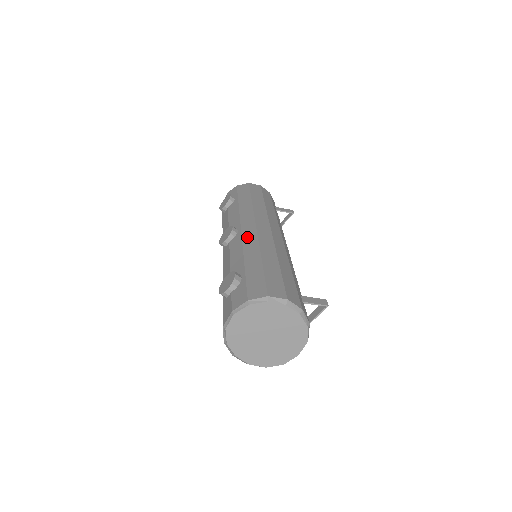
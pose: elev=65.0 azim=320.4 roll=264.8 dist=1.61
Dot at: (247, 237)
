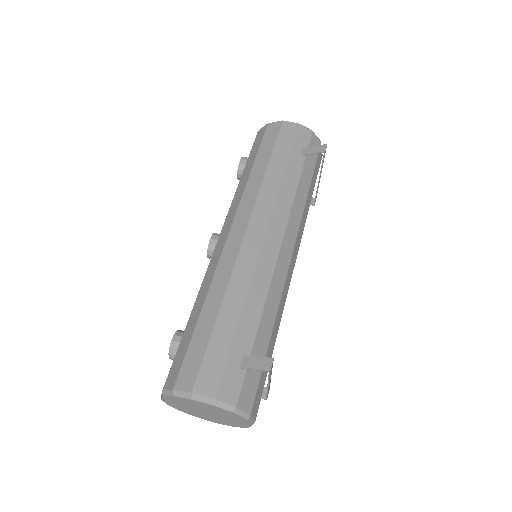
Dot at: (213, 260)
